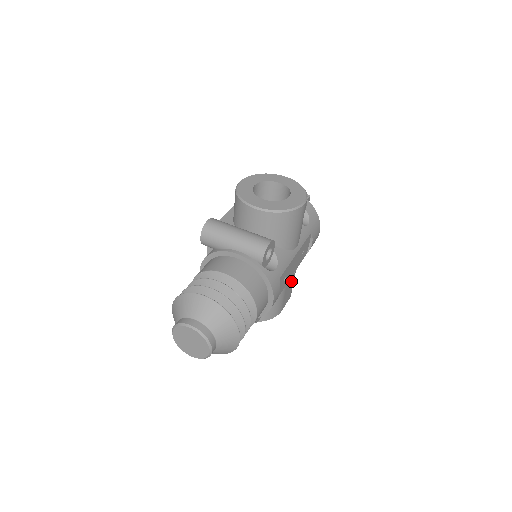
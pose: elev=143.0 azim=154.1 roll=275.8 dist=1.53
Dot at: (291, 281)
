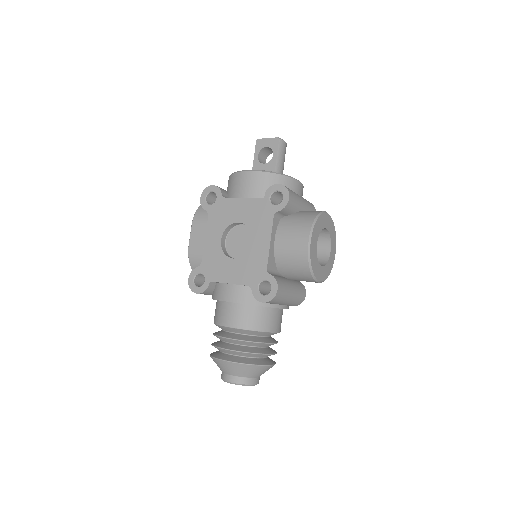
Dot at: occluded
